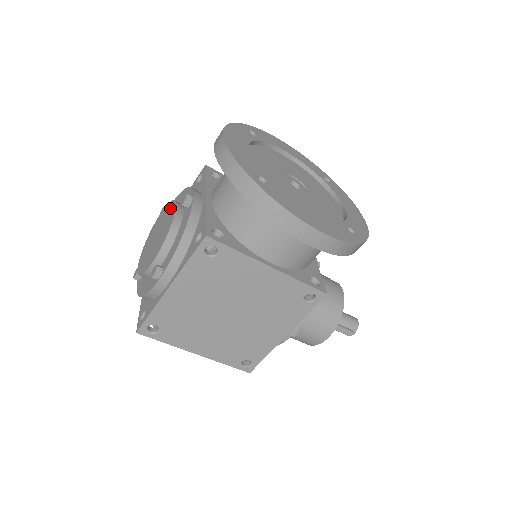
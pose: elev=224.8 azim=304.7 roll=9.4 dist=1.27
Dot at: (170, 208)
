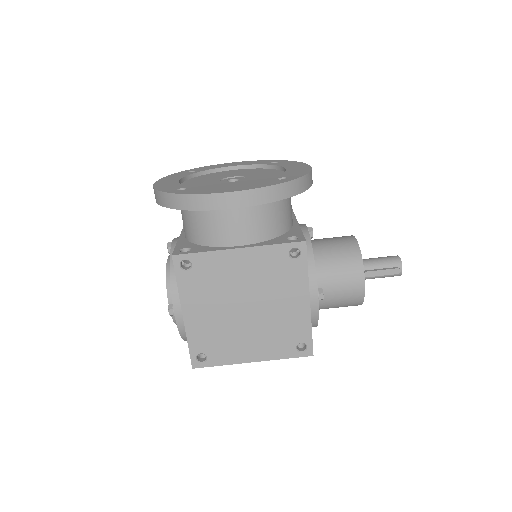
Dot at: occluded
